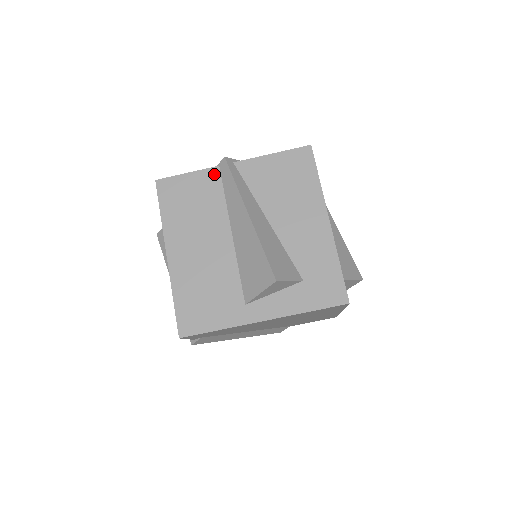
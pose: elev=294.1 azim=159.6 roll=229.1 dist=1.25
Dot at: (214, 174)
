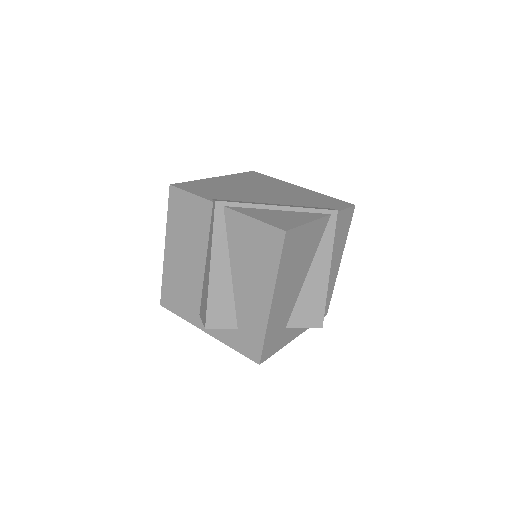
Dot at: (208, 207)
